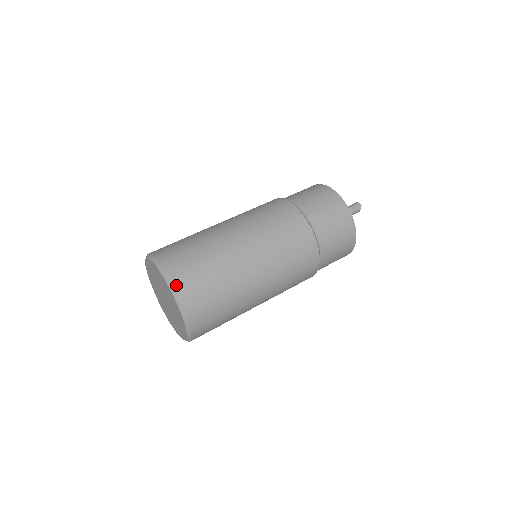
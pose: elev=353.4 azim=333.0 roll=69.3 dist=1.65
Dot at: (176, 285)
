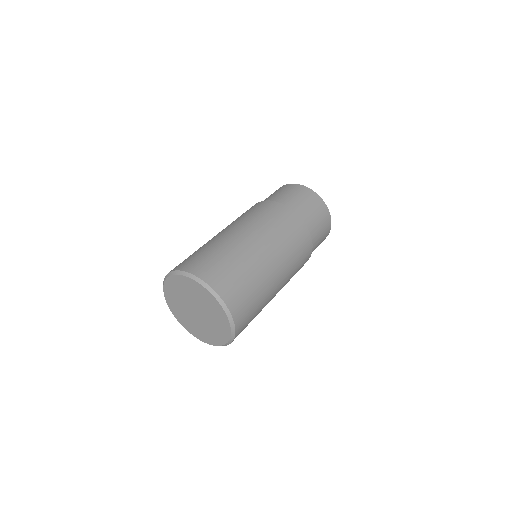
Dot at: (226, 301)
